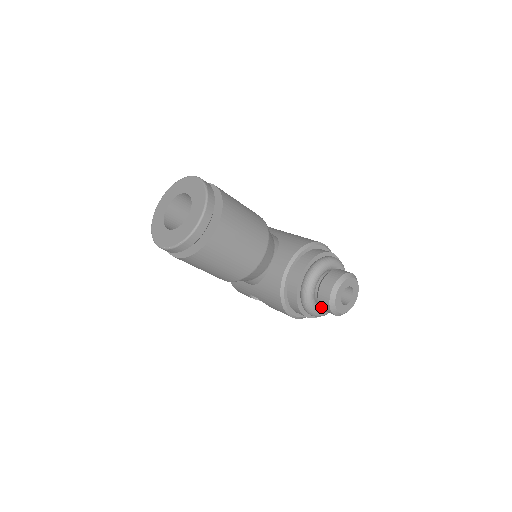
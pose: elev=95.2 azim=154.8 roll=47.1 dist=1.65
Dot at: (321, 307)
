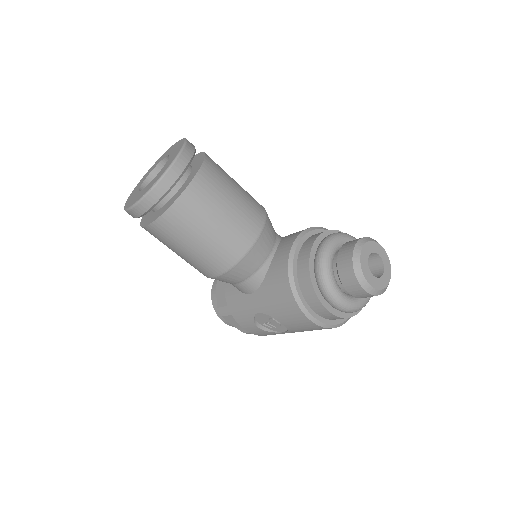
Dot at: (345, 285)
